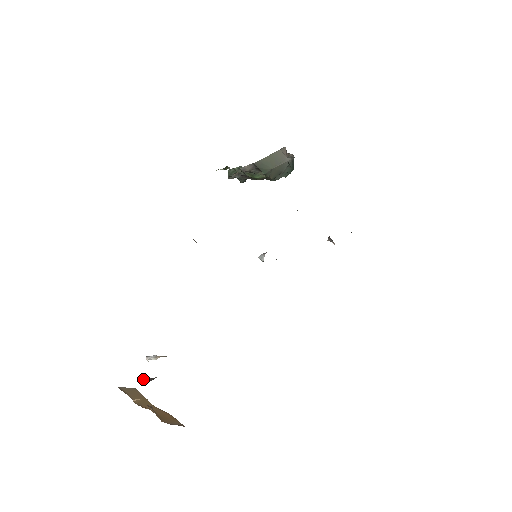
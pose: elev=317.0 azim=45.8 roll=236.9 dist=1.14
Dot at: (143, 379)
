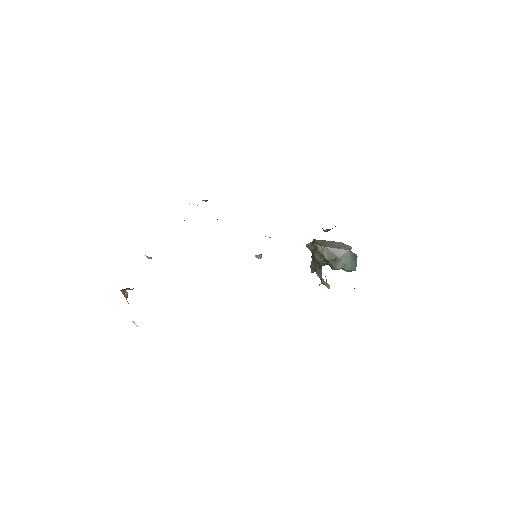
Dot at: occluded
